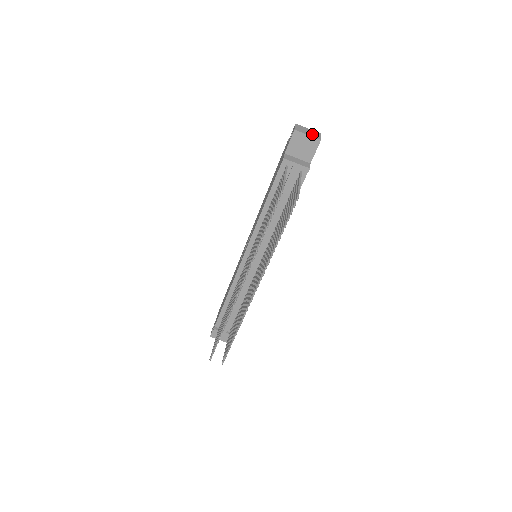
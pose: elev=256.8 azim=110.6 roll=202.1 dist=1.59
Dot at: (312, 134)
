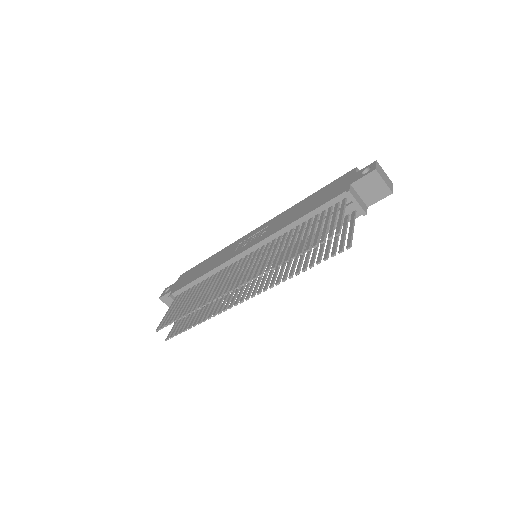
Dot at: (387, 182)
